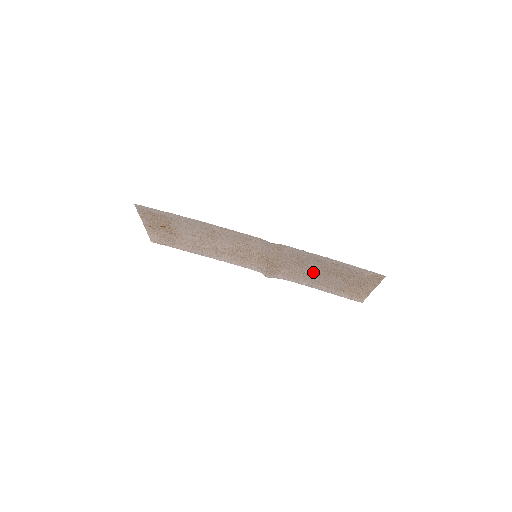
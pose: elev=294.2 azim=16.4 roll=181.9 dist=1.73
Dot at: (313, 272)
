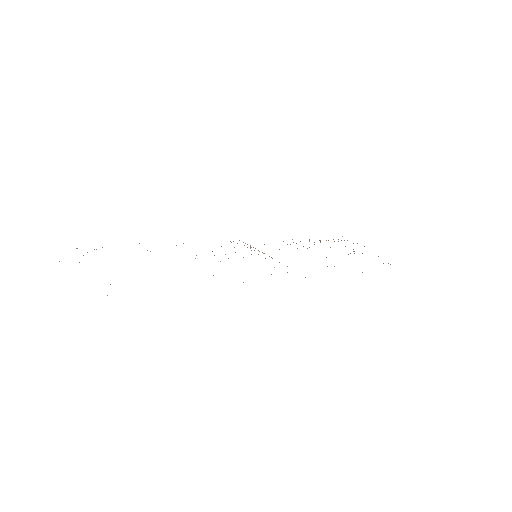
Dot at: occluded
